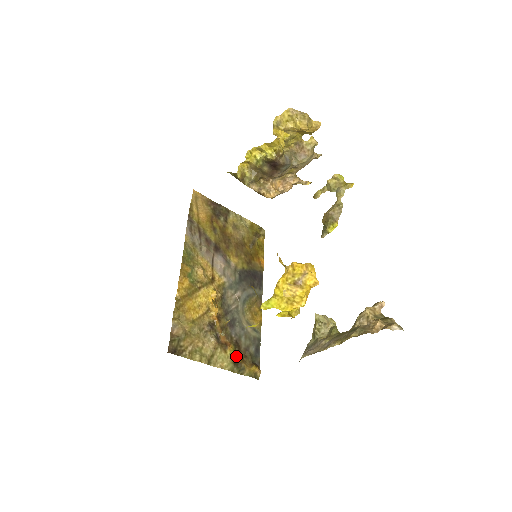
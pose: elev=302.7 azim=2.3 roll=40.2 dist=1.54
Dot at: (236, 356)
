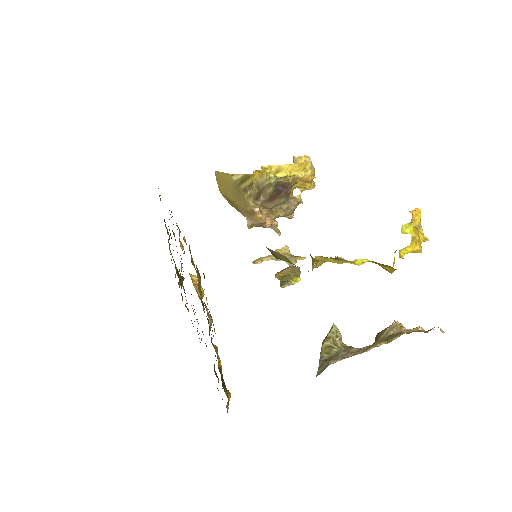
Dot at: occluded
